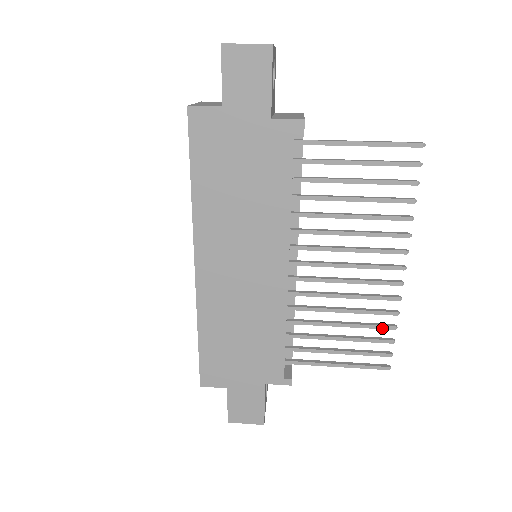
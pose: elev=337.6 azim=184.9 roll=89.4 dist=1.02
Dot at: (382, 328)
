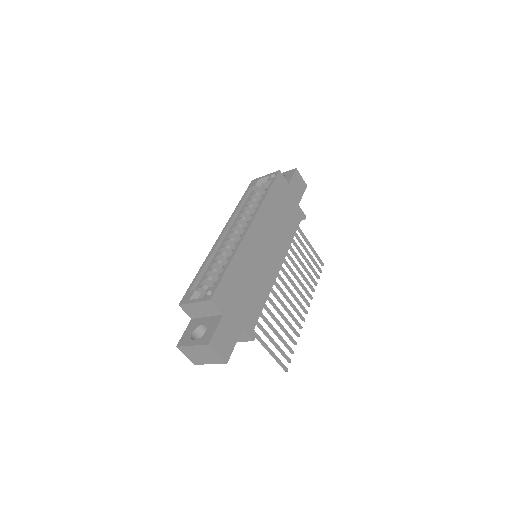
Dot at: (292, 340)
